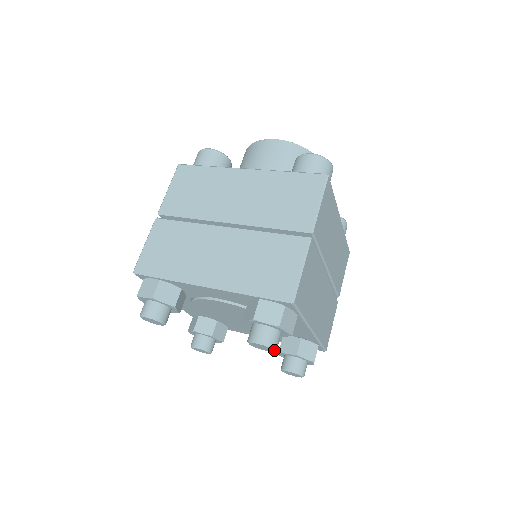
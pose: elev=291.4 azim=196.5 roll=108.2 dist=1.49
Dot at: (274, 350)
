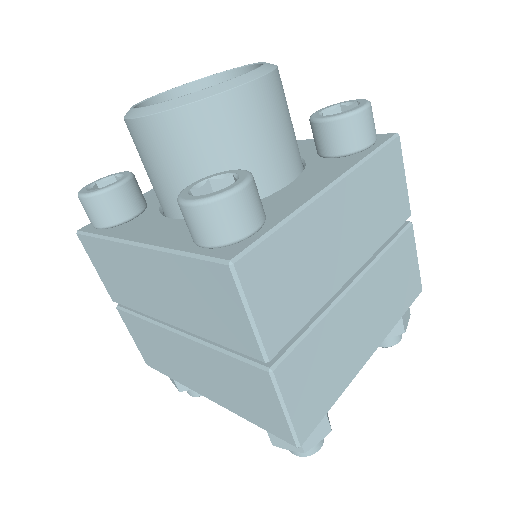
Dot at: (320, 447)
